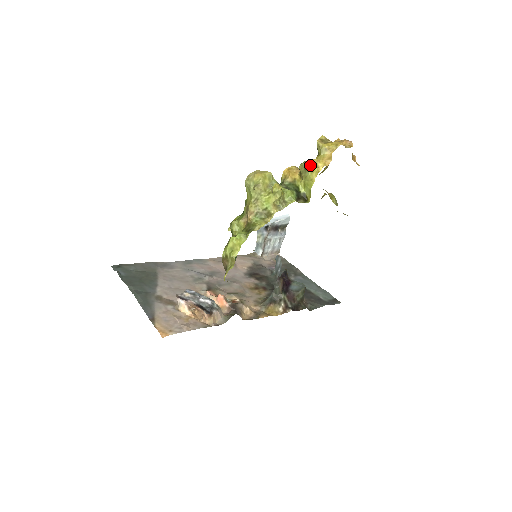
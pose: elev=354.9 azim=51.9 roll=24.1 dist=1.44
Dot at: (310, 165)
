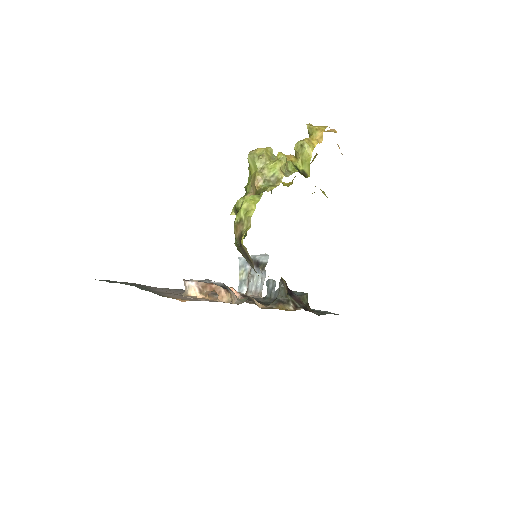
Dot at: (306, 141)
